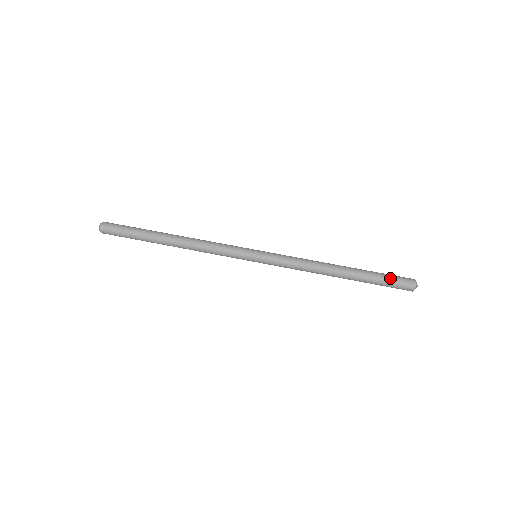
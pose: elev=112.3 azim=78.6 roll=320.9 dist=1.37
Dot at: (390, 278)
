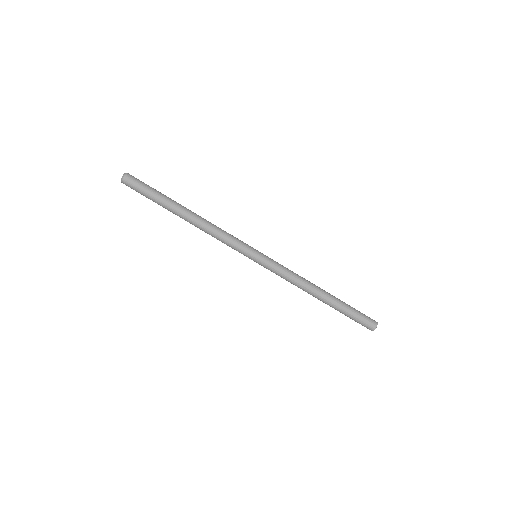
Dot at: (359, 313)
